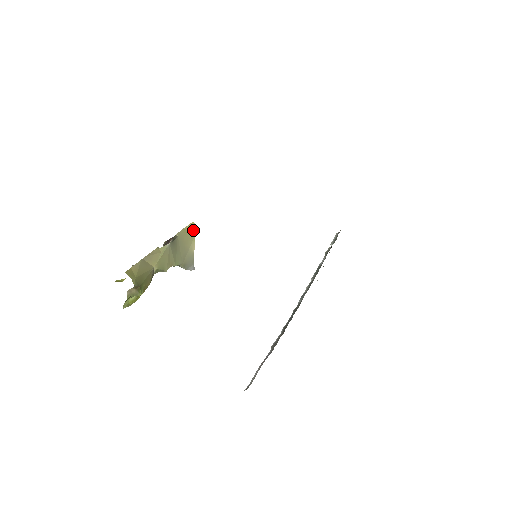
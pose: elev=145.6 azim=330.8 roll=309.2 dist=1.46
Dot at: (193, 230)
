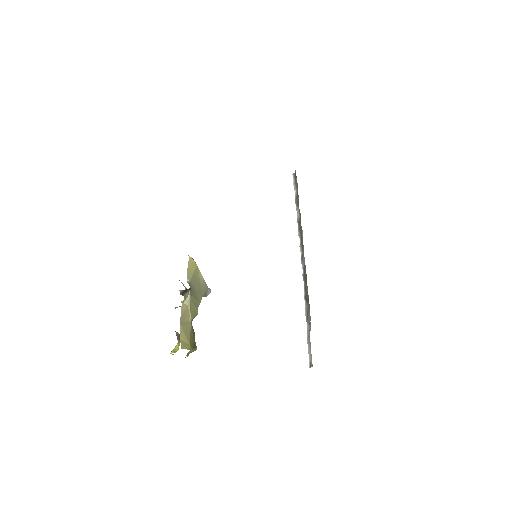
Dot at: (194, 263)
